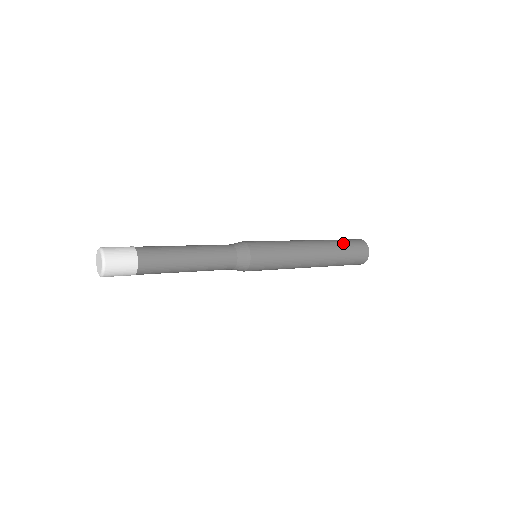
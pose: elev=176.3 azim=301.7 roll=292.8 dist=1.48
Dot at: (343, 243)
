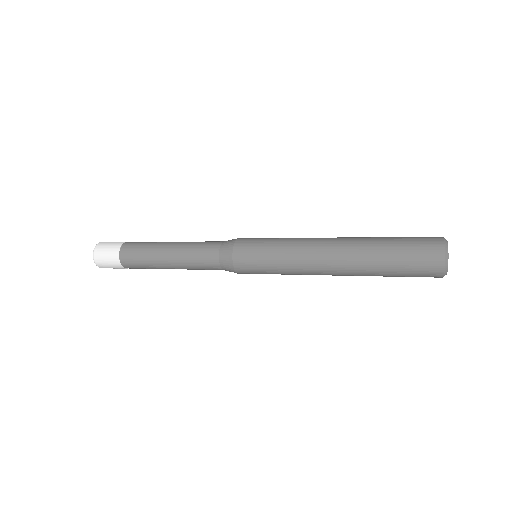
Dot at: (392, 238)
